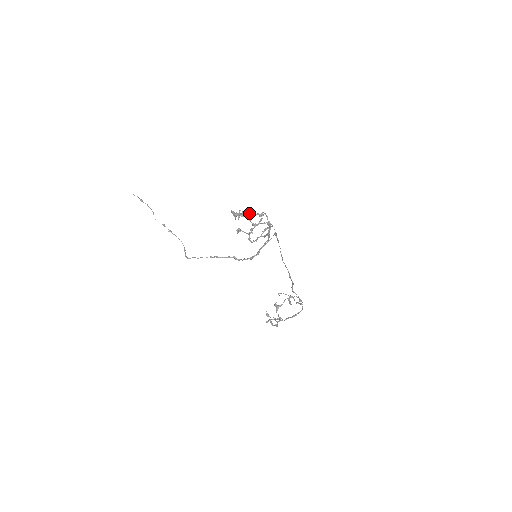
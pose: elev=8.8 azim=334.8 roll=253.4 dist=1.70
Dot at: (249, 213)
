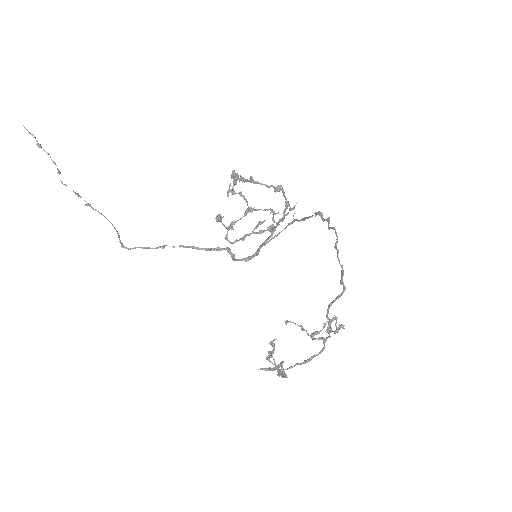
Dot at: occluded
